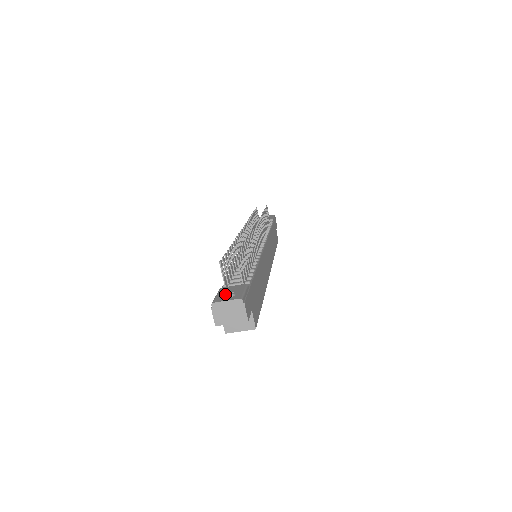
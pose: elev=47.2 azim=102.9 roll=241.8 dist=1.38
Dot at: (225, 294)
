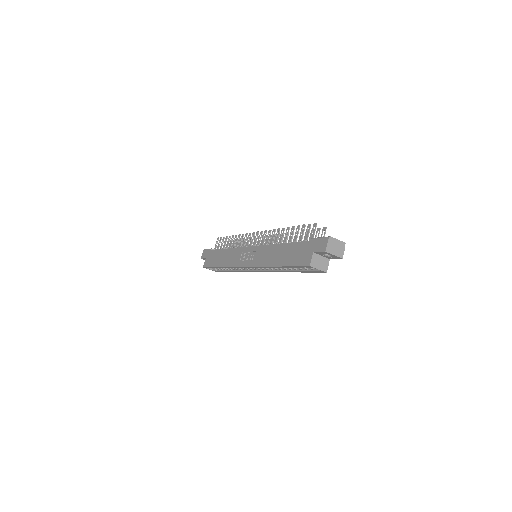
Dot at: occluded
